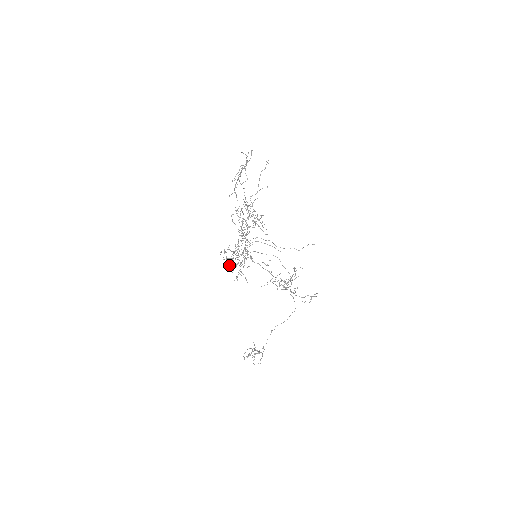
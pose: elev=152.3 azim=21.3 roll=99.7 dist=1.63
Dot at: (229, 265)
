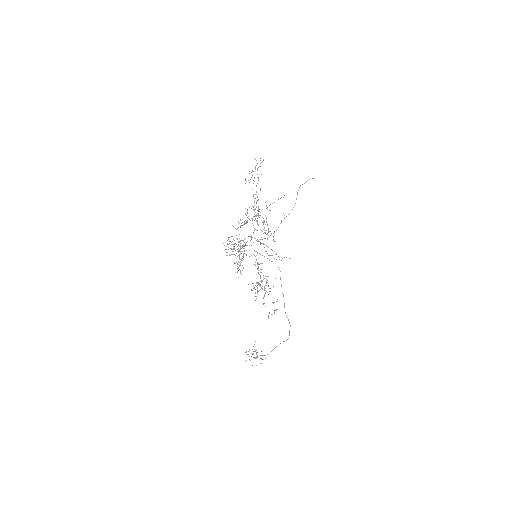
Dot at: occluded
